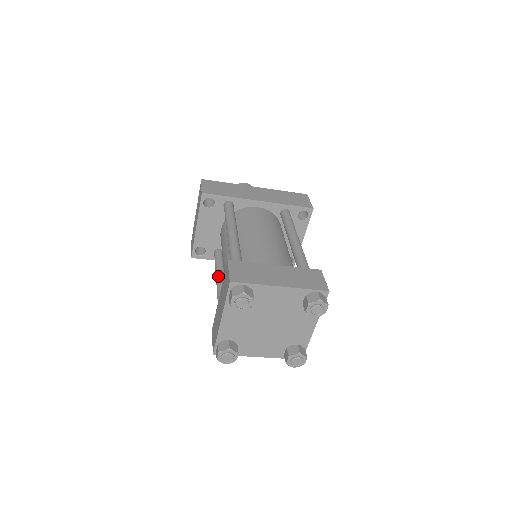
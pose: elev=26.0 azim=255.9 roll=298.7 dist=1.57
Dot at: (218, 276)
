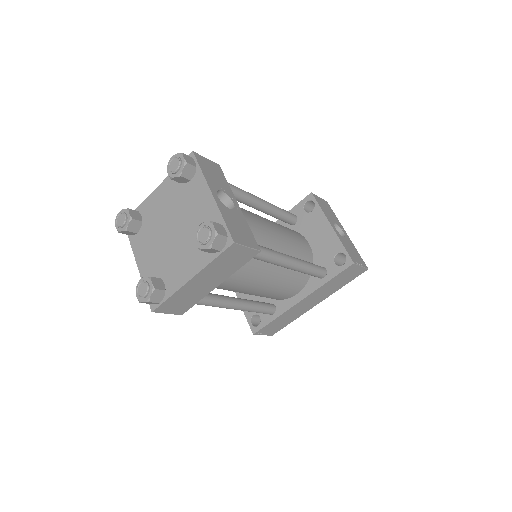
Dot at: occluded
